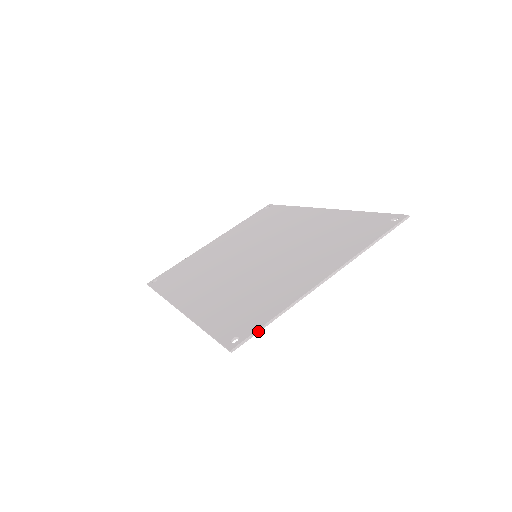
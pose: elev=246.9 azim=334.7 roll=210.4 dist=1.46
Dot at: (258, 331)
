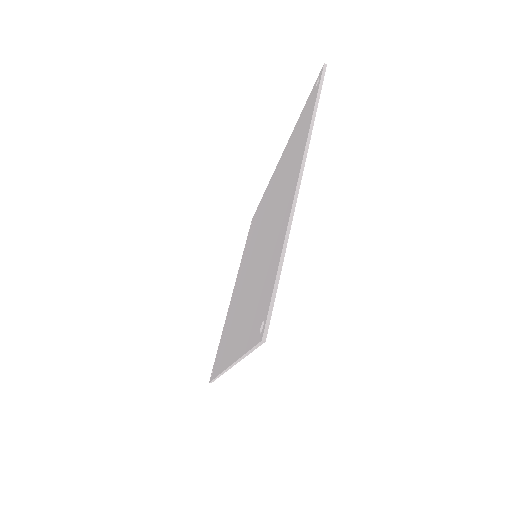
Dot at: (274, 294)
